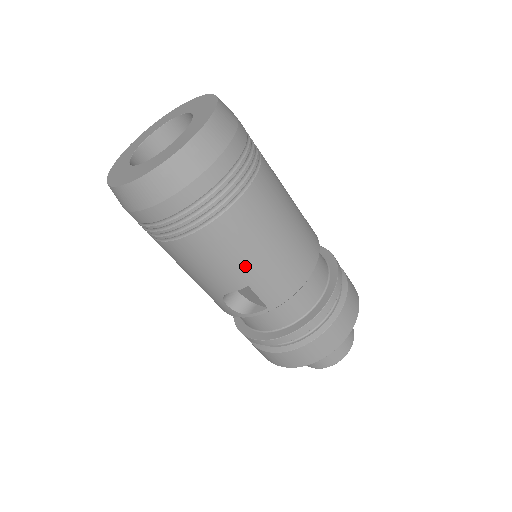
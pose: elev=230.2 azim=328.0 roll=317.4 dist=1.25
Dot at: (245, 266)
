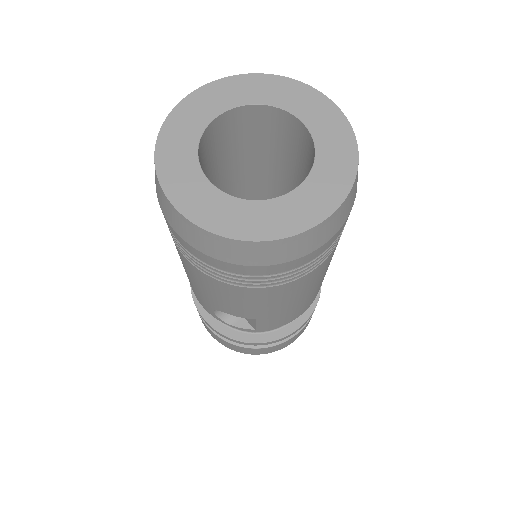
Dot at: (268, 310)
